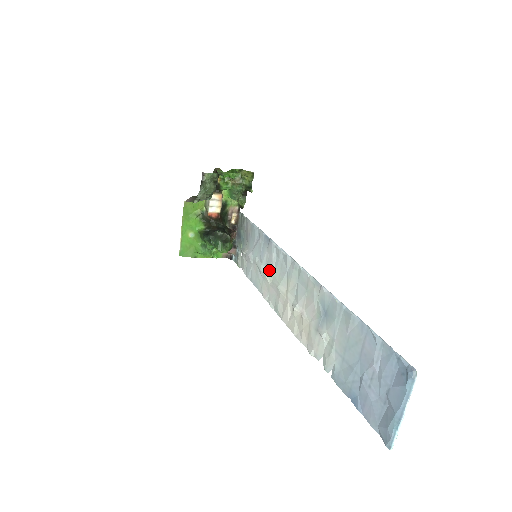
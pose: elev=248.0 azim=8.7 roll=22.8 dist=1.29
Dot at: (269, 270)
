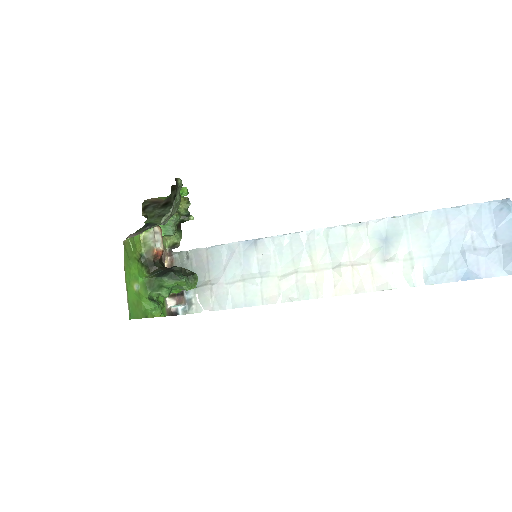
Dot at: (270, 269)
